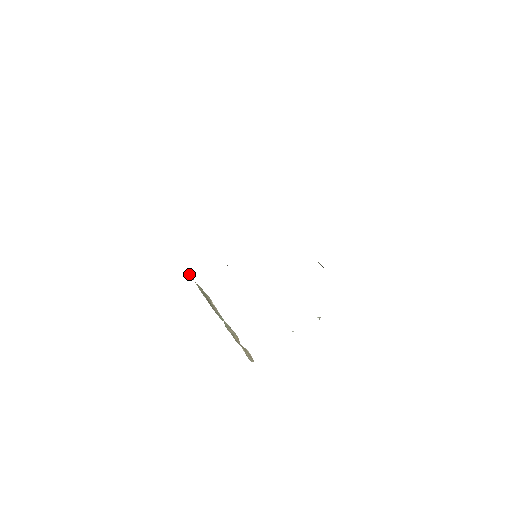
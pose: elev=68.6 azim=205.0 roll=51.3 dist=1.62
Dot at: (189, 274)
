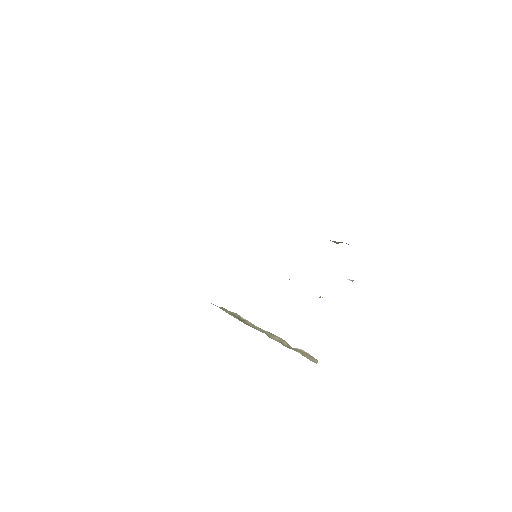
Dot at: (211, 303)
